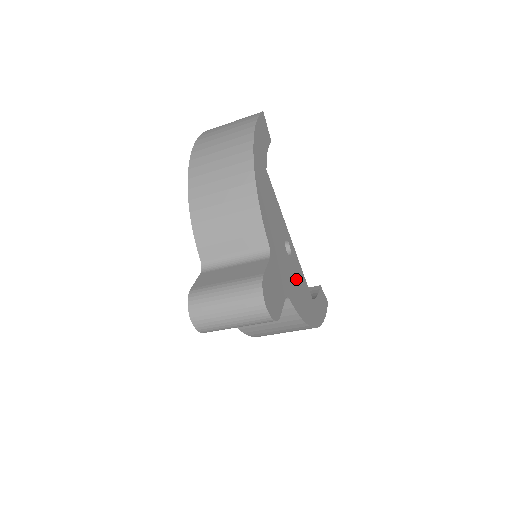
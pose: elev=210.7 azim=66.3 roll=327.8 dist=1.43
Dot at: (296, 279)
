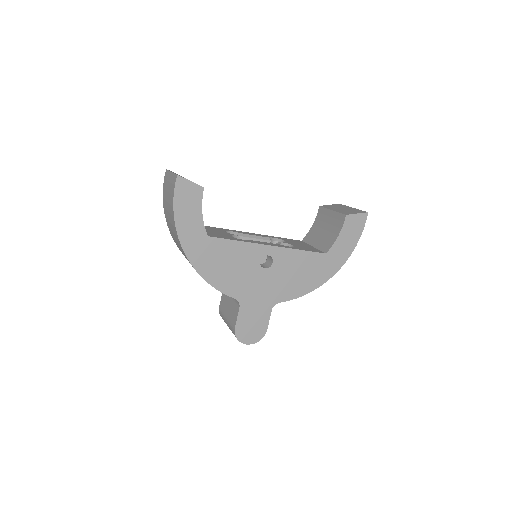
Dot at: (288, 272)
